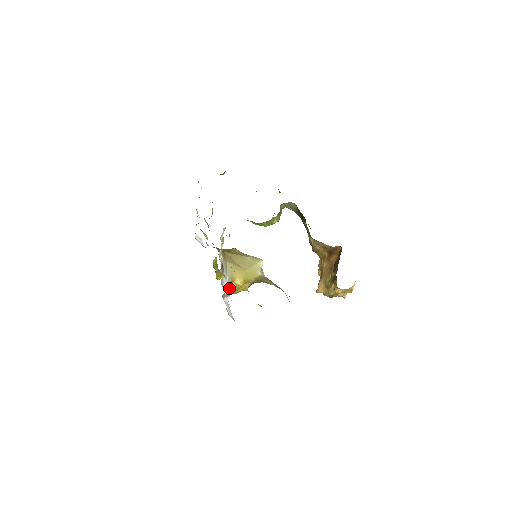
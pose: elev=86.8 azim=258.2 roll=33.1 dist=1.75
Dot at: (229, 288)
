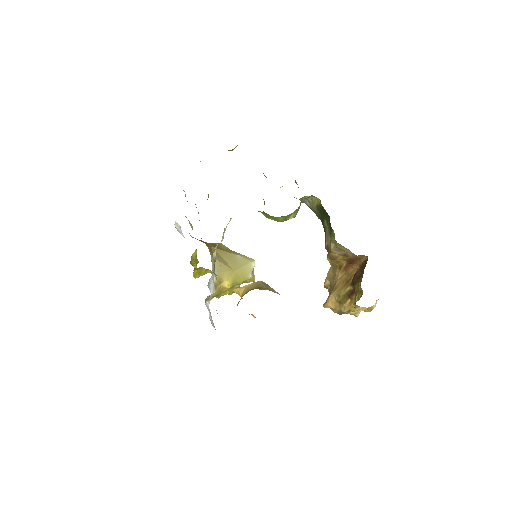
Dot at: (214, 291)
